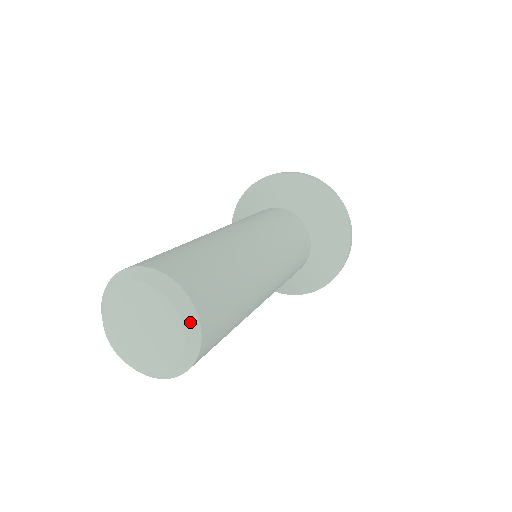
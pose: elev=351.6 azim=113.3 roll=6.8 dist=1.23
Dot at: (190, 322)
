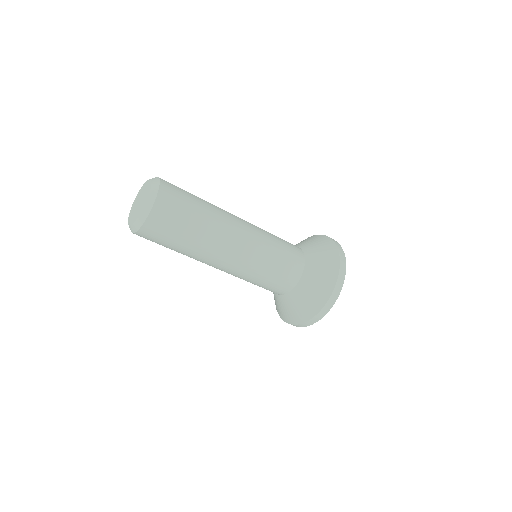
Dot at: (154, 189)
